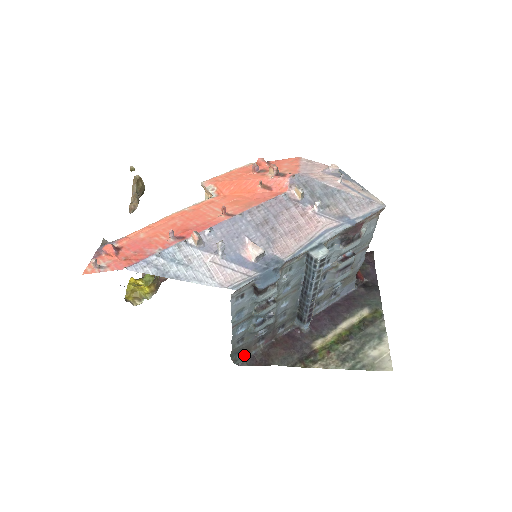
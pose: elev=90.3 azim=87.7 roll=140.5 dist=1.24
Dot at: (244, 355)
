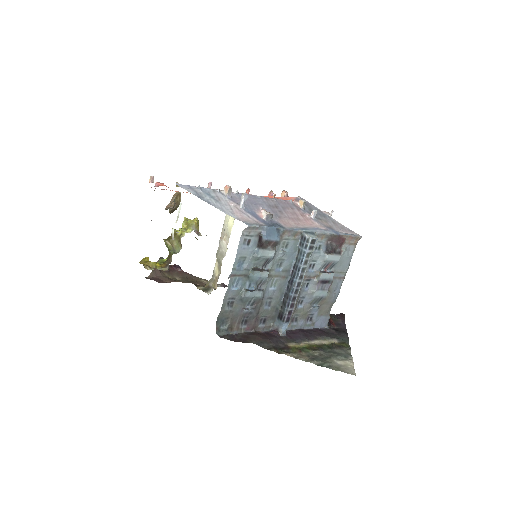
Dot at: (227, 329)
